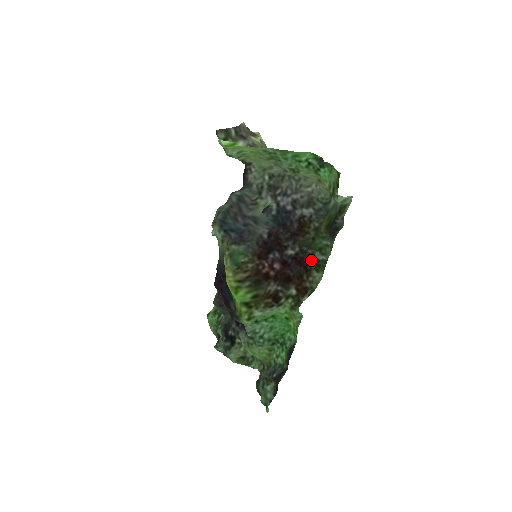
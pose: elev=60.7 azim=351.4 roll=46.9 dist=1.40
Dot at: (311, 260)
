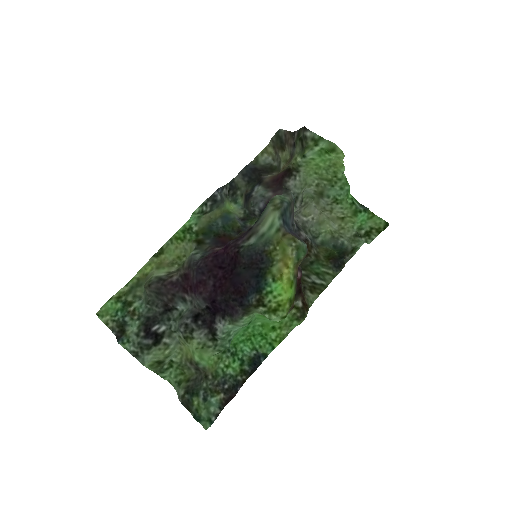
Dot at: (305, 280)
